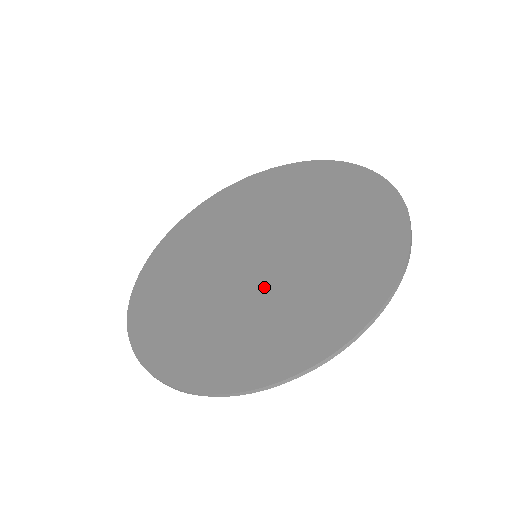
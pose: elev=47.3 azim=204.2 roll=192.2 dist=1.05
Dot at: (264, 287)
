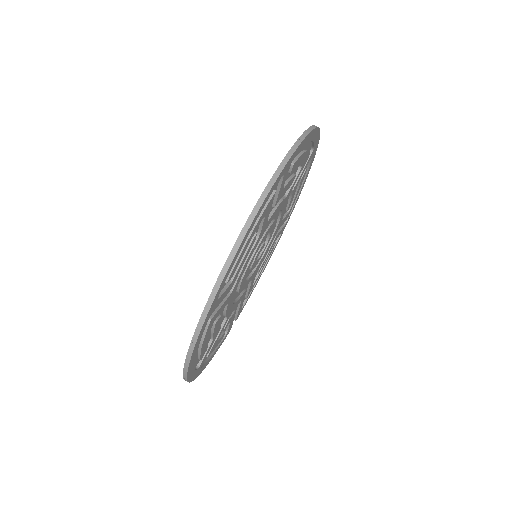
Dot at: occluded
